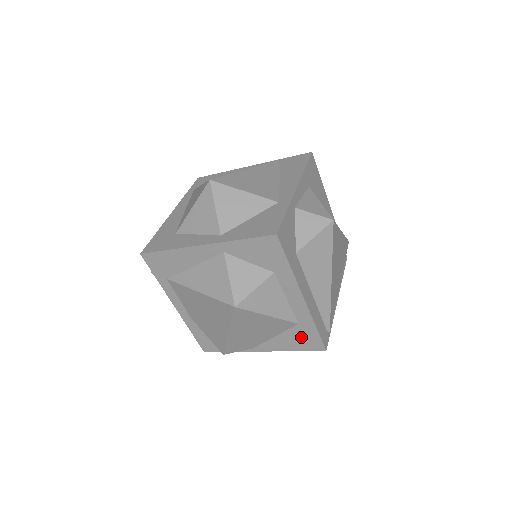
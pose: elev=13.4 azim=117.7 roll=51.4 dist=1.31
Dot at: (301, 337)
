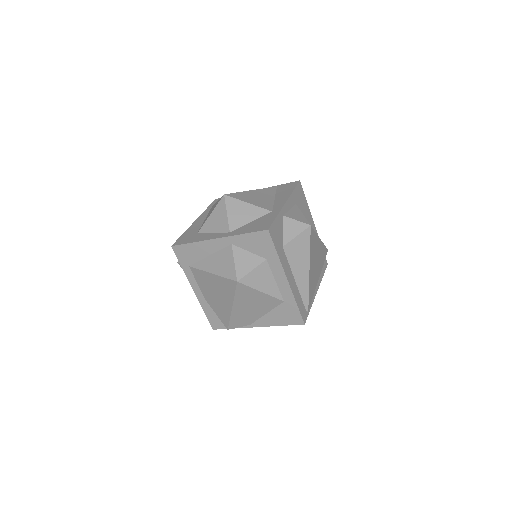
Dot at: (286, 313)
